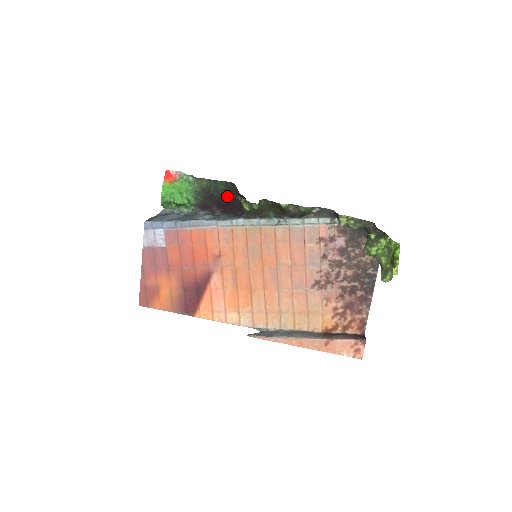
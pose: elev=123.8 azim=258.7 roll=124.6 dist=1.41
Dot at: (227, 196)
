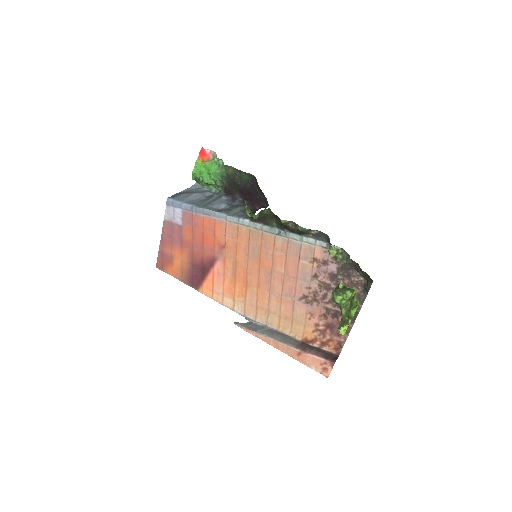
Dot at: (250, 187)
